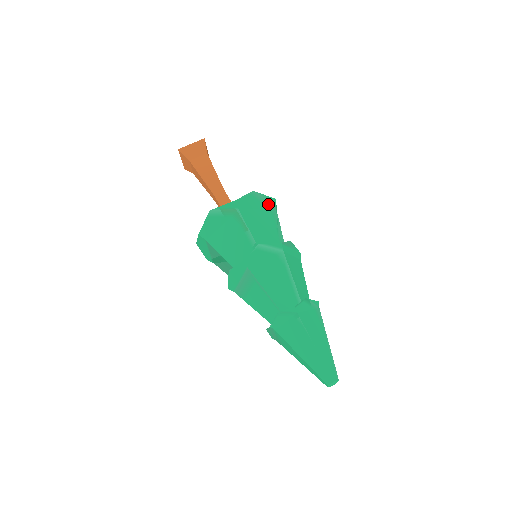
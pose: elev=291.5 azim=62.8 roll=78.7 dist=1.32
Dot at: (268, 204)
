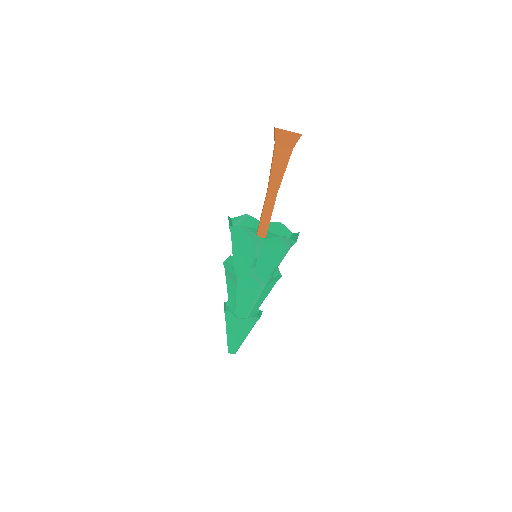
Dot at: (287, 244)
